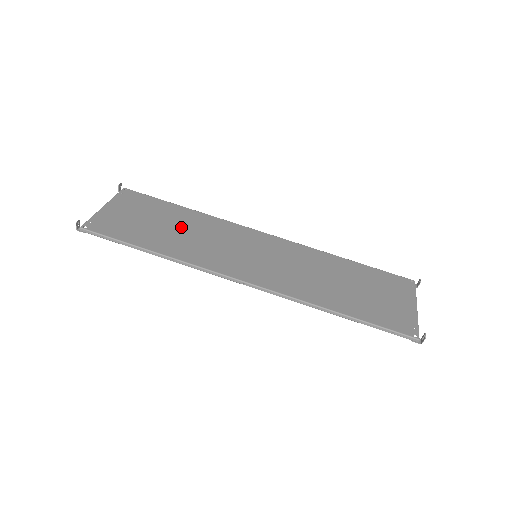
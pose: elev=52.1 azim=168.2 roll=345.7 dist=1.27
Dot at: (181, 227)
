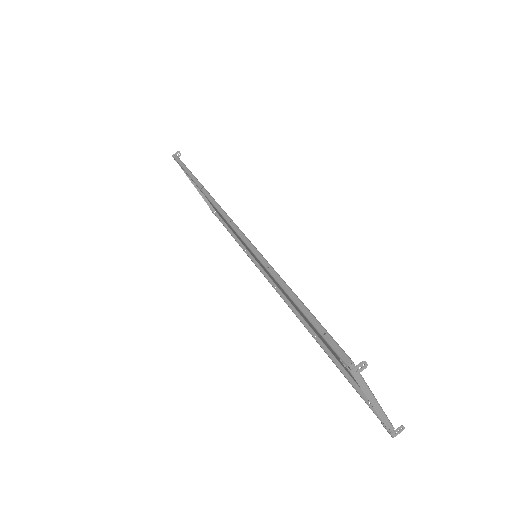
Dot at: occluded
